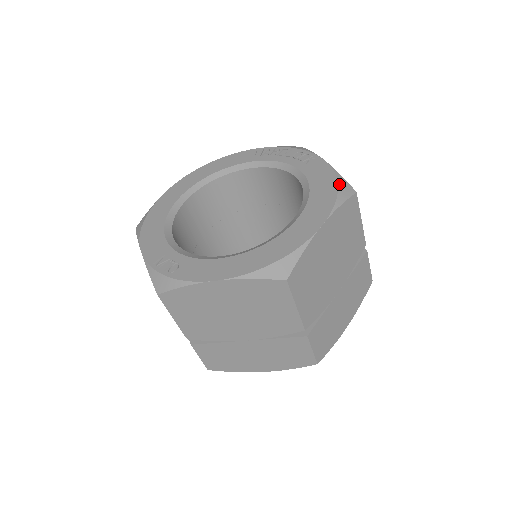
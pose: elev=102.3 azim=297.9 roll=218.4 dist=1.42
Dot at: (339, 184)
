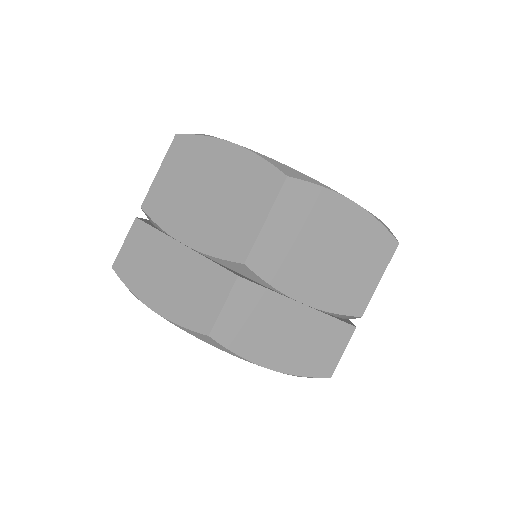
Dot at: (389, 229)
